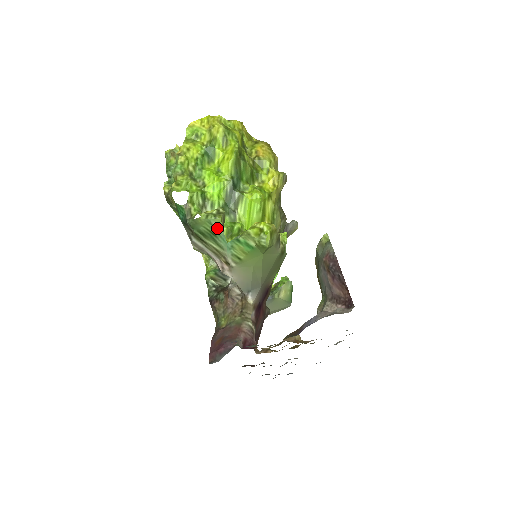
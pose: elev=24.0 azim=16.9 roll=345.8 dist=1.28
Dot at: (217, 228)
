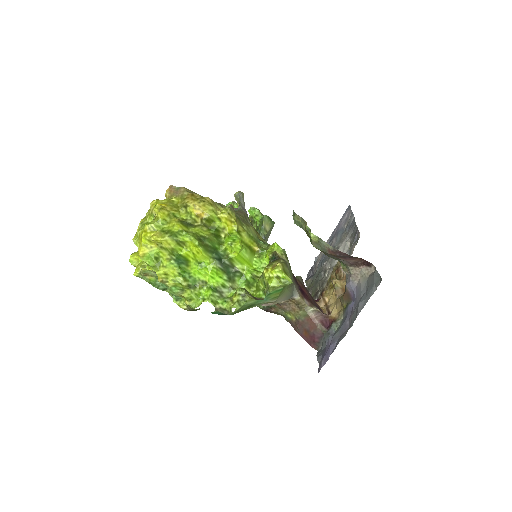
Dot at: (251, 303)
